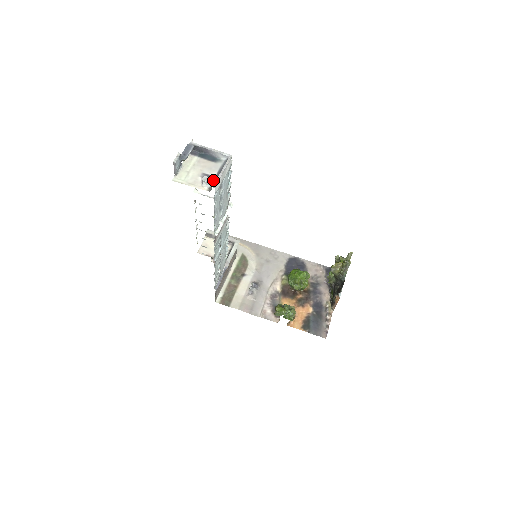
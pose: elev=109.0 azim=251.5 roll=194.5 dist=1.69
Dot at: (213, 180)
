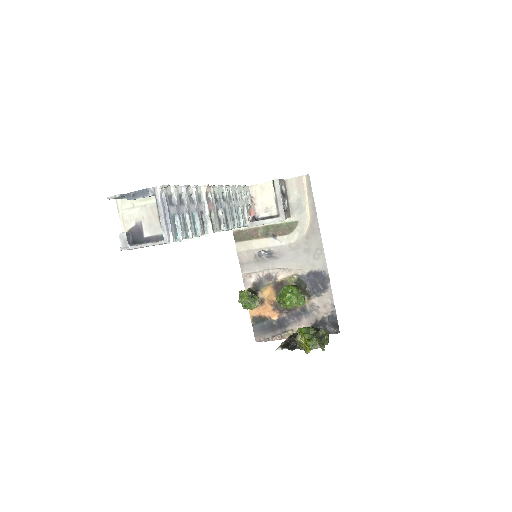
Dot at: (125, 245)
